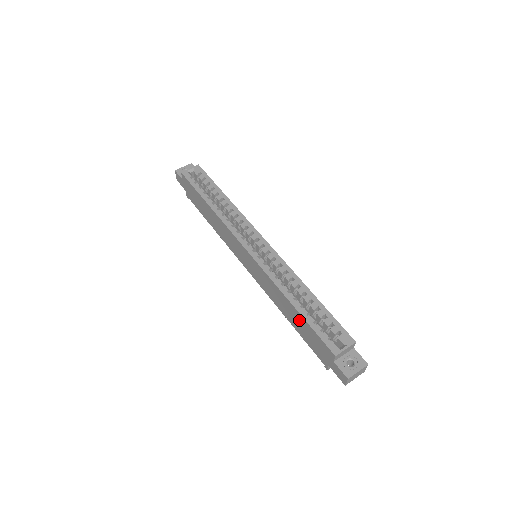
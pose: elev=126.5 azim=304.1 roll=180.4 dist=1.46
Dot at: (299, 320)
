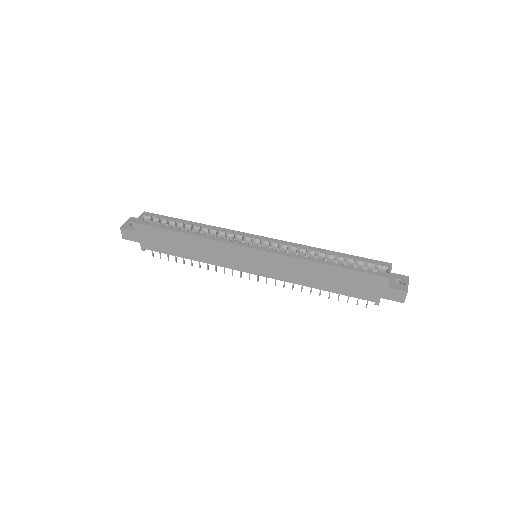
Dot at: (337, 276)
